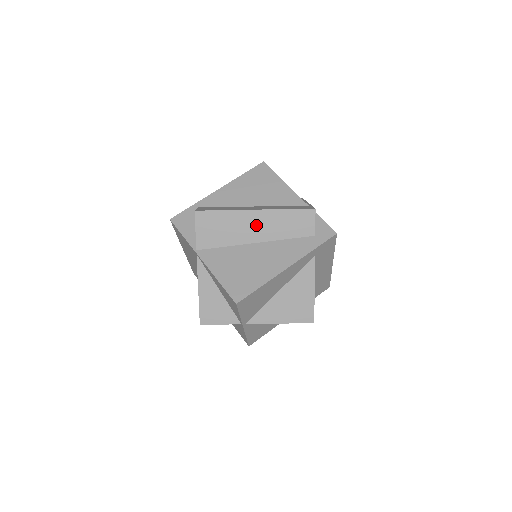
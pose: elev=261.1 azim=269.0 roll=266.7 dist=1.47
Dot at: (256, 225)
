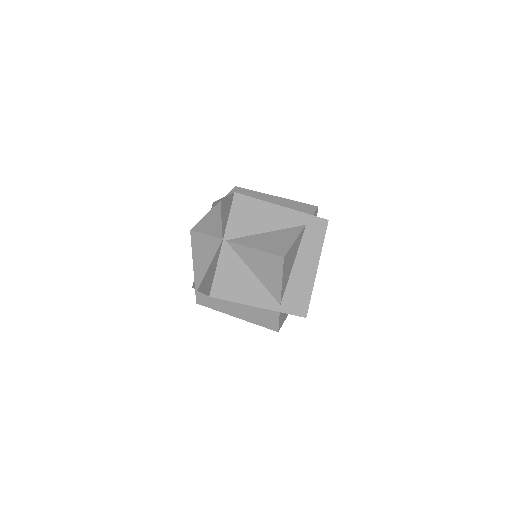
Dot at: (272, 201)
